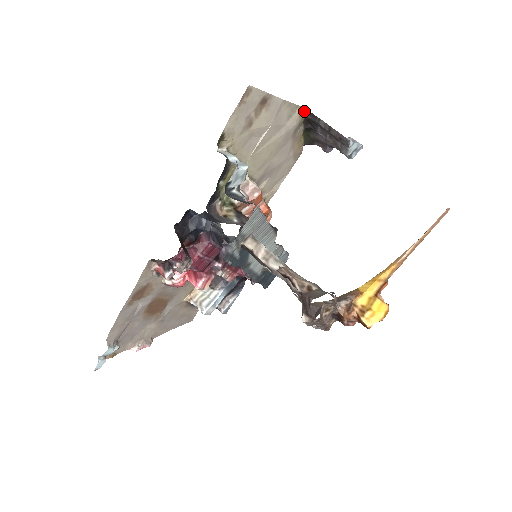
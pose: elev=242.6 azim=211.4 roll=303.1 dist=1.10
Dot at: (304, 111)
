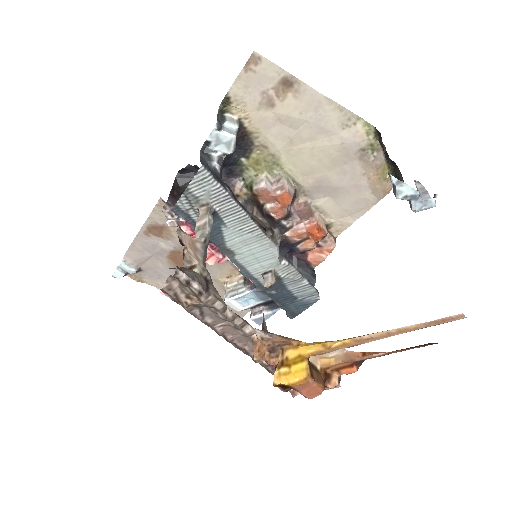
Dot at: (375, 131)
